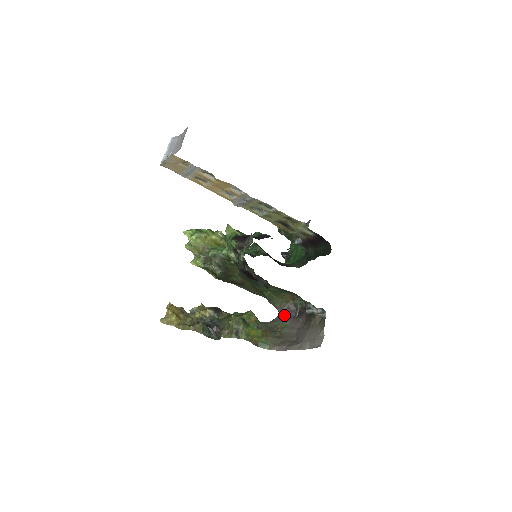
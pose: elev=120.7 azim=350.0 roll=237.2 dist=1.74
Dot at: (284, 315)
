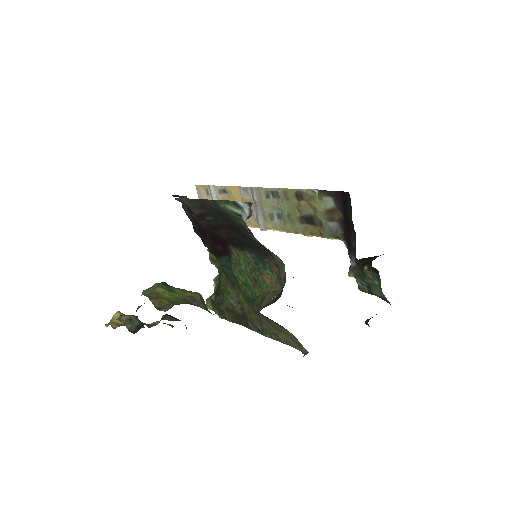
Dot at: occluded
